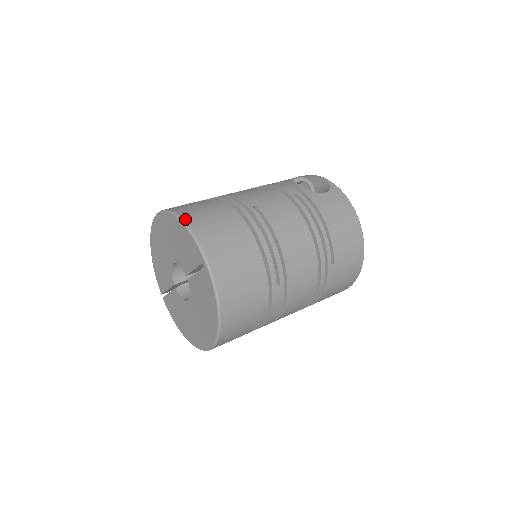
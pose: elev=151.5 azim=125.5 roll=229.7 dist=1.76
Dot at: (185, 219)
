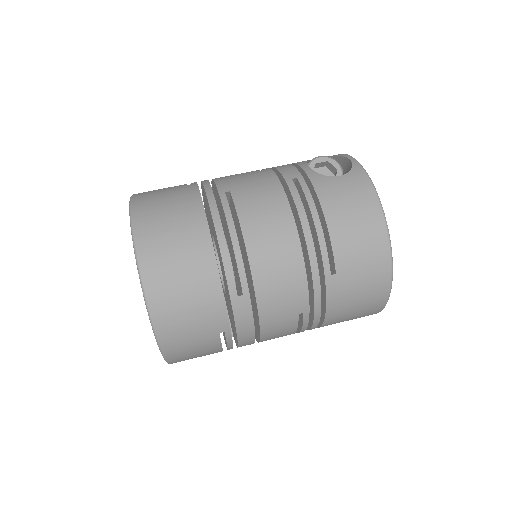
Dot at: (134, 205)
